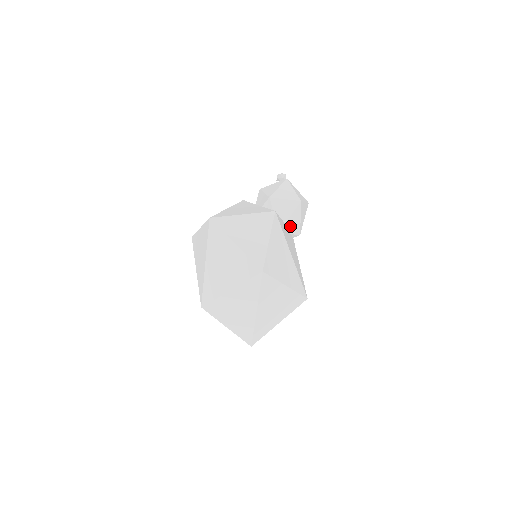
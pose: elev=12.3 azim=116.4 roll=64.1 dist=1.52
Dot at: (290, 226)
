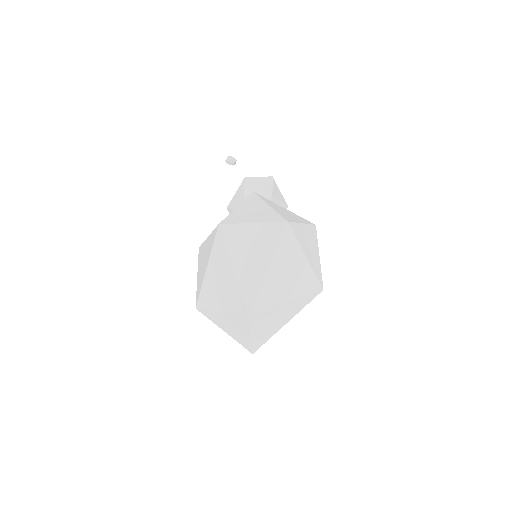
Dot at: occluded
